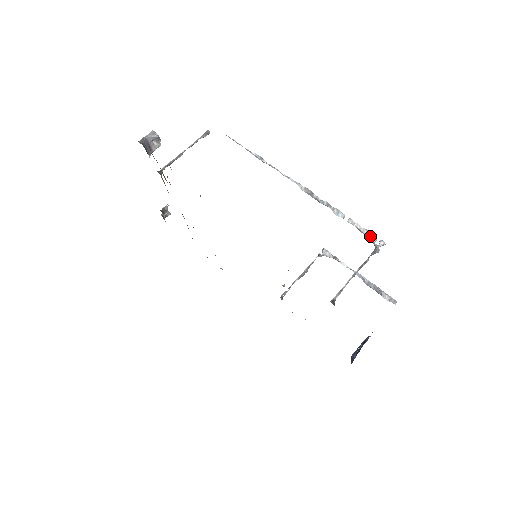
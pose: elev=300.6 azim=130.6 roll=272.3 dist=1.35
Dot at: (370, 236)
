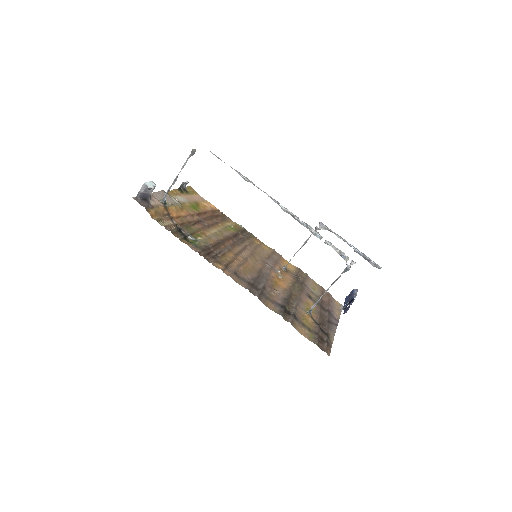
Dot at: (343, 256)
